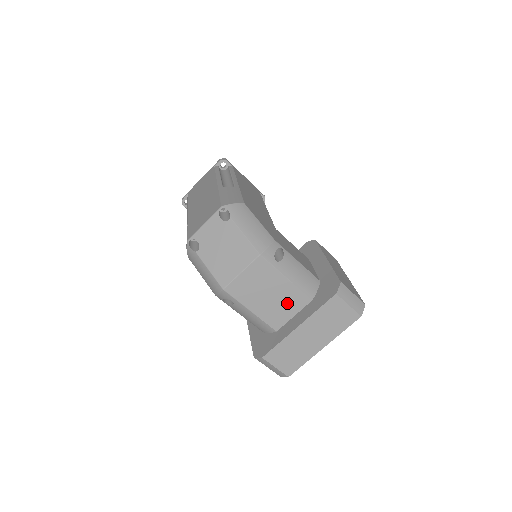
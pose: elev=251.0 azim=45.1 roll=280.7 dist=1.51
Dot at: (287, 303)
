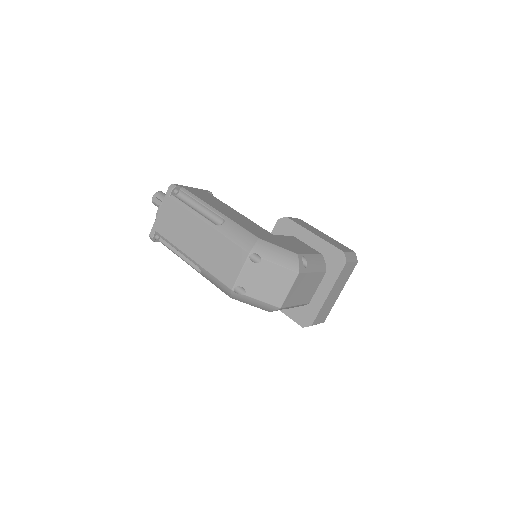
Dot at: (314, 284)
